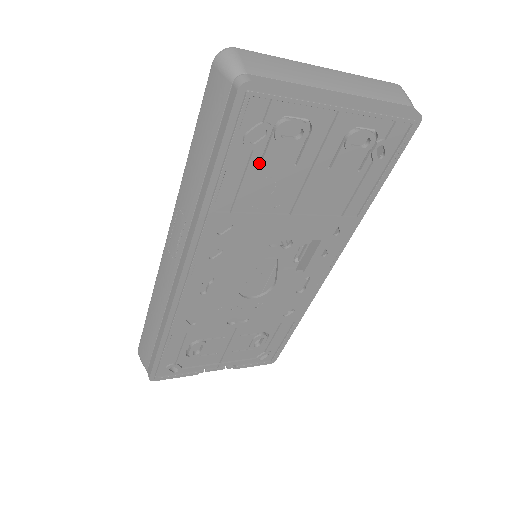
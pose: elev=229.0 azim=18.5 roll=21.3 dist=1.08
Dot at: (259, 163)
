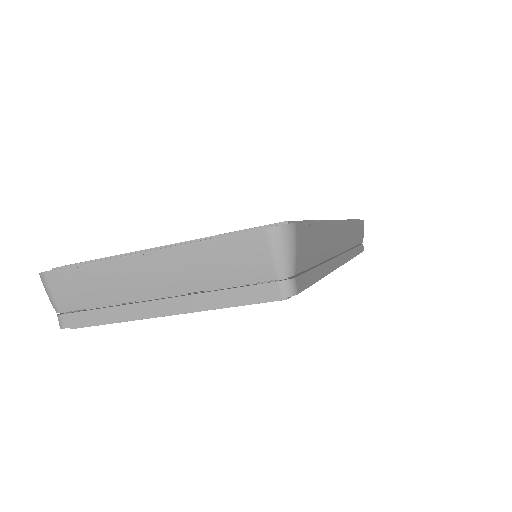
Dot at: occluded
